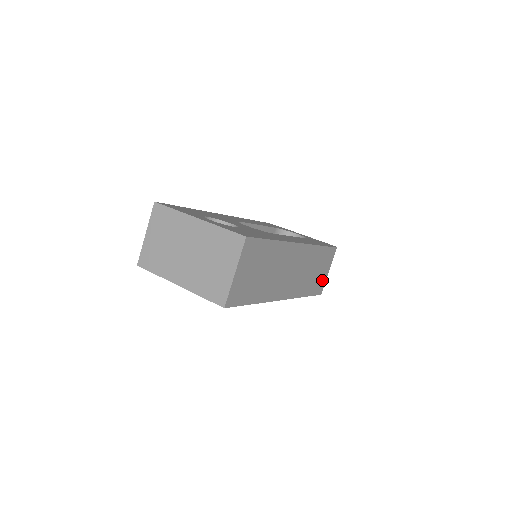
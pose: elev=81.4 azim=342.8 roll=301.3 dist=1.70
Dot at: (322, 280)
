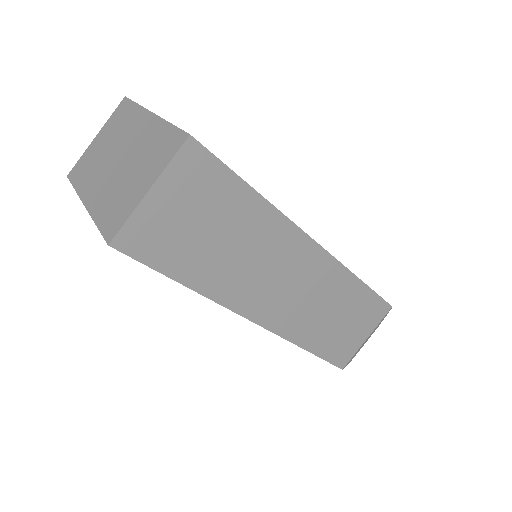
Dot at: (350, 345)
